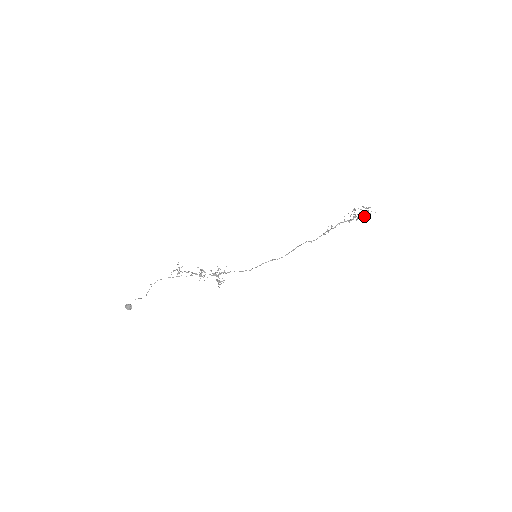
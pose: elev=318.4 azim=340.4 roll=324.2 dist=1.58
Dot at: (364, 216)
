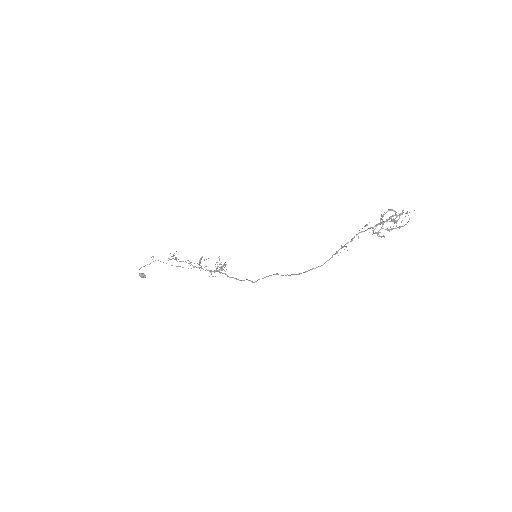
Dot at: (396, 221)
